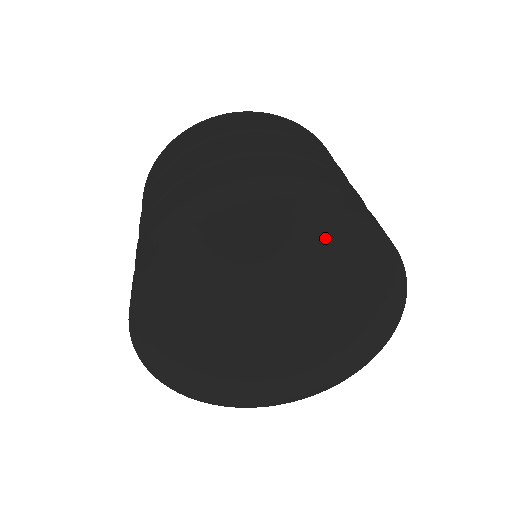
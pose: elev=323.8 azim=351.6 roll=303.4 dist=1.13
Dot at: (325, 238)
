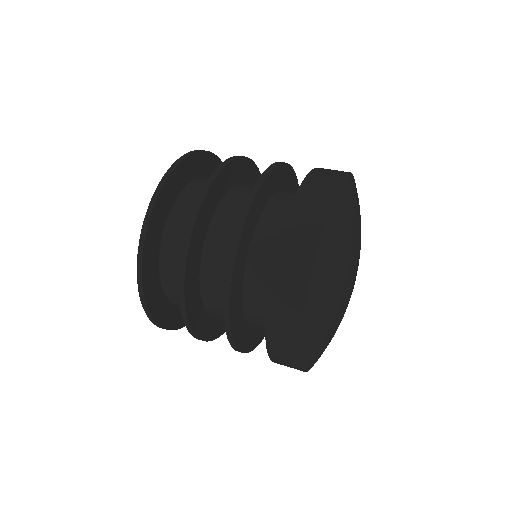
Dot at: (338, 230)
